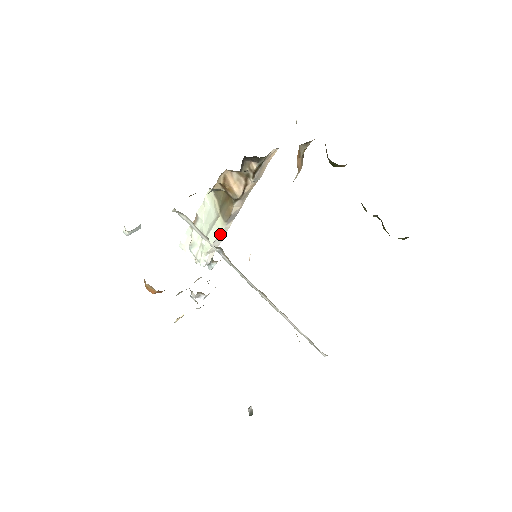
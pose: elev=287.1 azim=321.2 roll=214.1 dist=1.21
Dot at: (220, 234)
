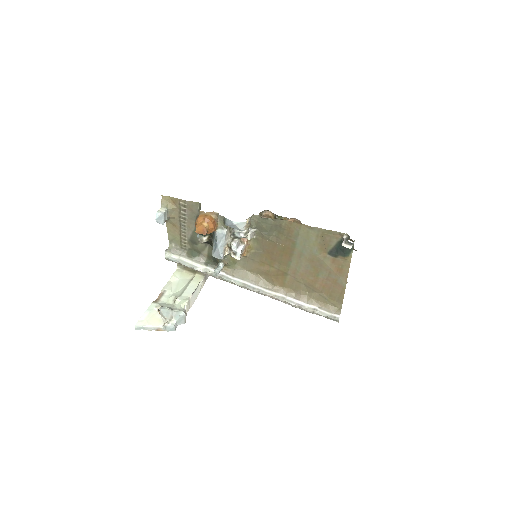
Dot at: (198, 288)
